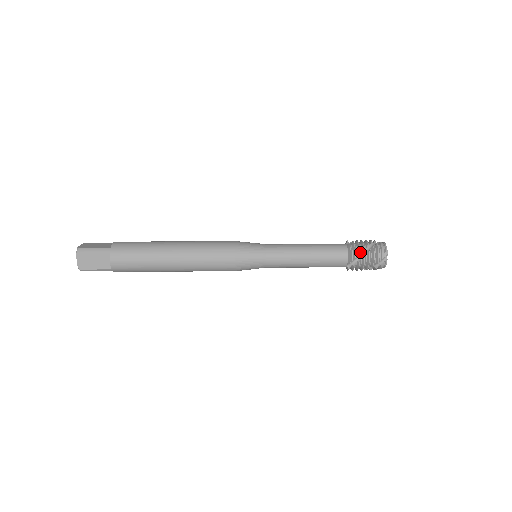
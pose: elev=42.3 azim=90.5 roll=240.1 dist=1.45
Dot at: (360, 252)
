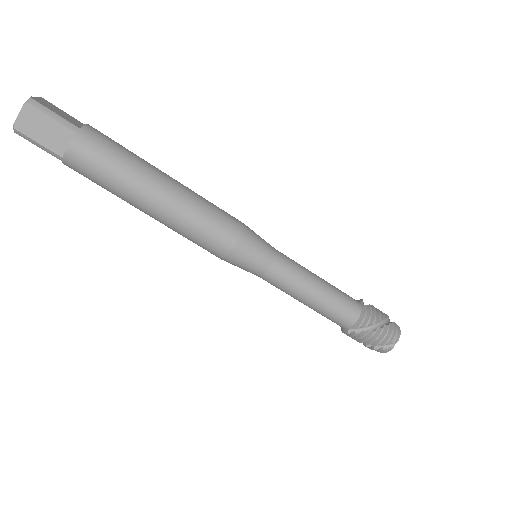
Dot at: (374, 323)
